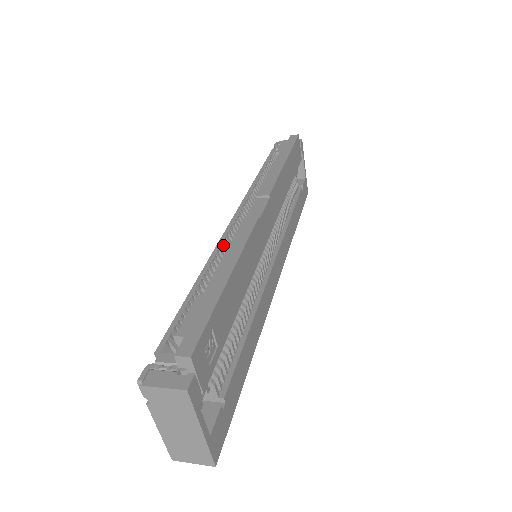
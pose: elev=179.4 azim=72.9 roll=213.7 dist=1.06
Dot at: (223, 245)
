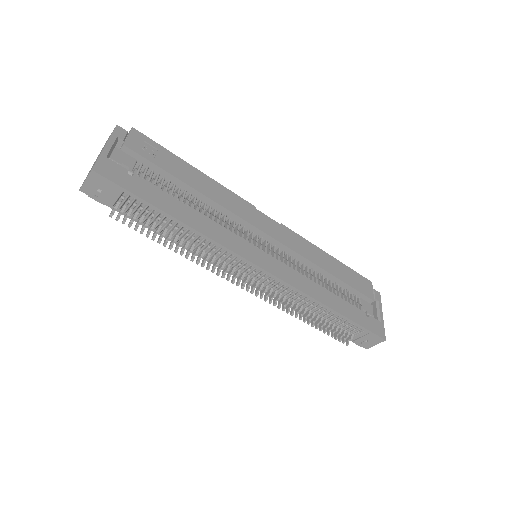
Dot at: occluded
